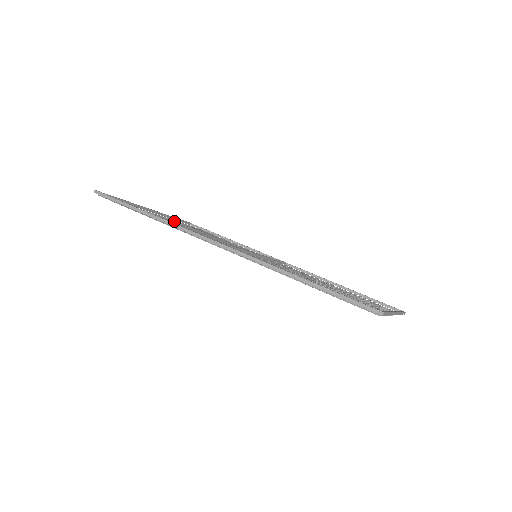
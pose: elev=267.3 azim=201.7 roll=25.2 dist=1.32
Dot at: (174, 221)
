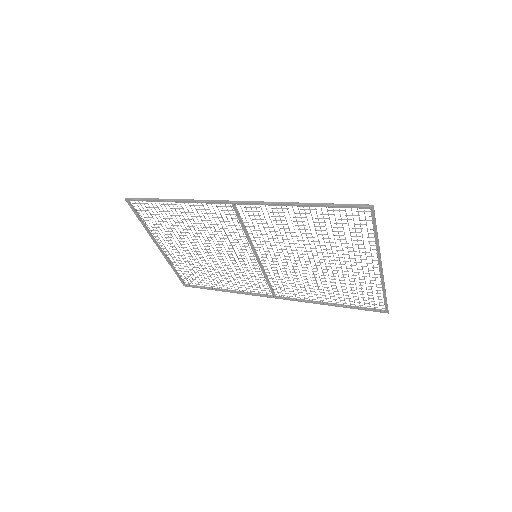
Dot at: (178, 257)
